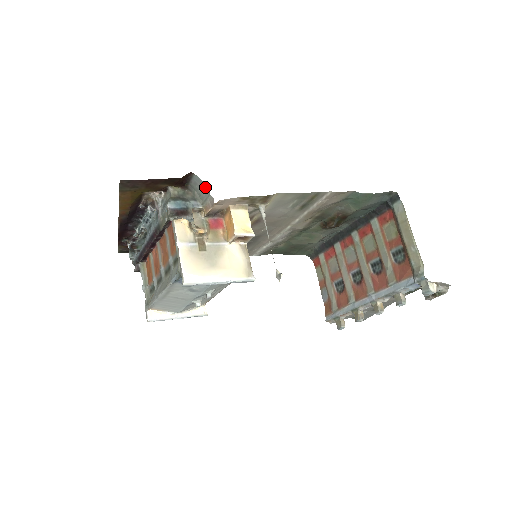
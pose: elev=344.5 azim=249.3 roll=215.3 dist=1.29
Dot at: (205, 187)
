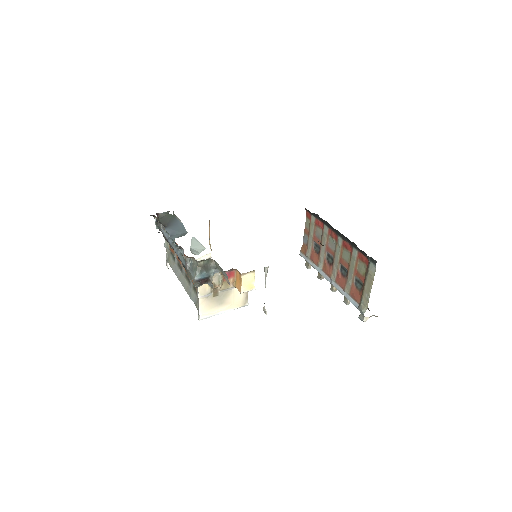
Dot at: (225, 273)
